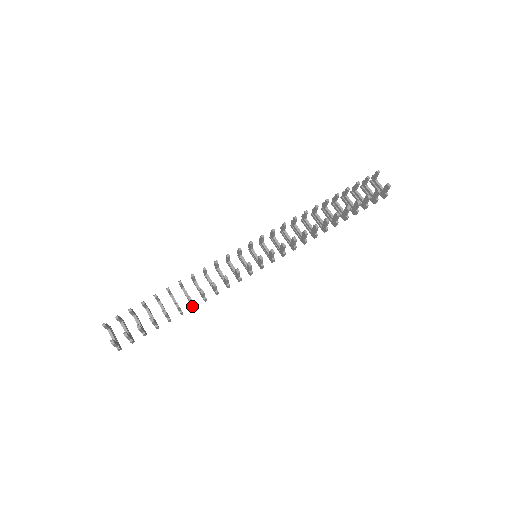
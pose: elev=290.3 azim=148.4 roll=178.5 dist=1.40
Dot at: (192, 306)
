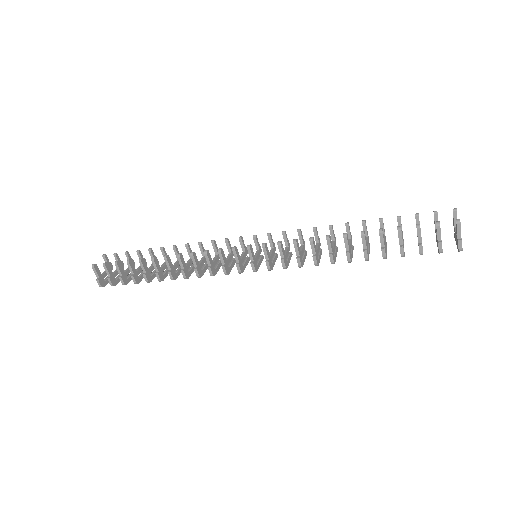
Dot at: (168, 271)
